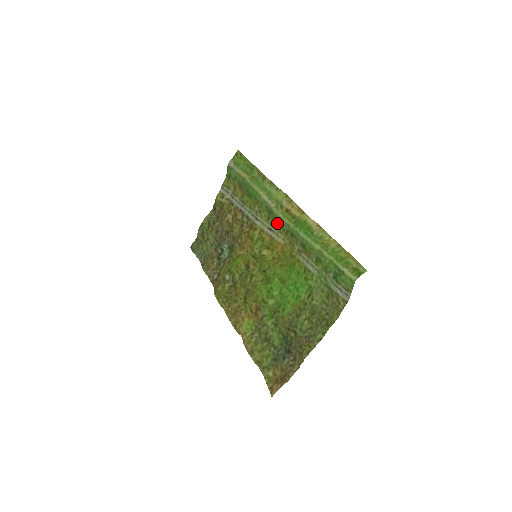
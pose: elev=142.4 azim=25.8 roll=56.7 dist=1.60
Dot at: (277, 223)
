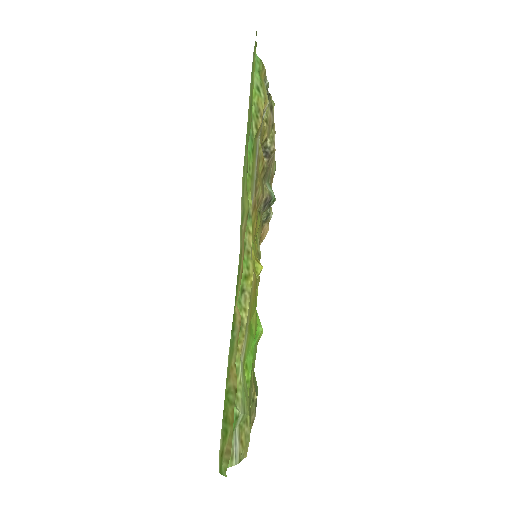
Dot at: (247, 245)
